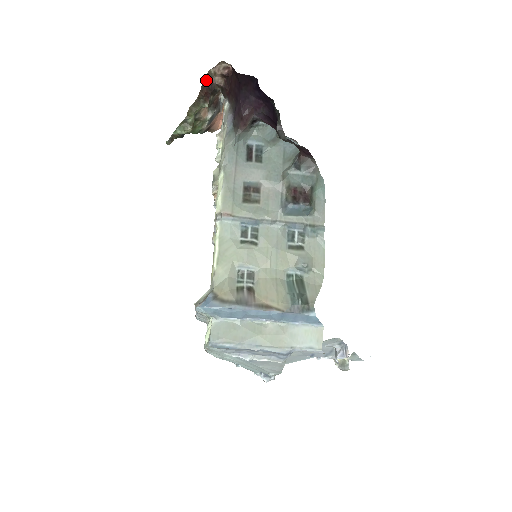
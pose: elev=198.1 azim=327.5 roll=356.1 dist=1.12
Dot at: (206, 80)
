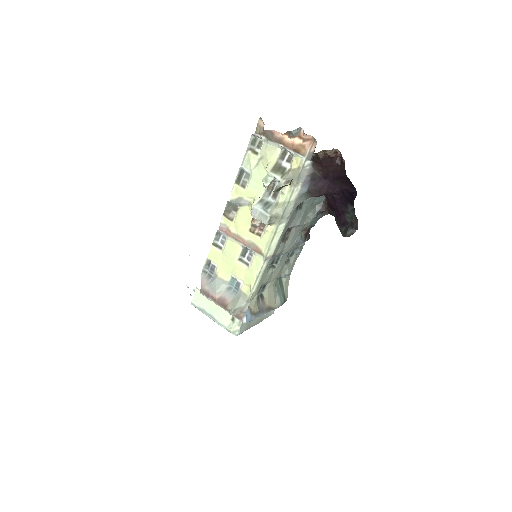
Dot at: occluded
